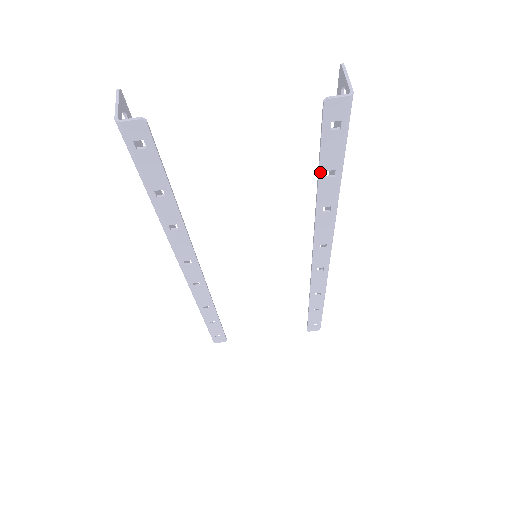
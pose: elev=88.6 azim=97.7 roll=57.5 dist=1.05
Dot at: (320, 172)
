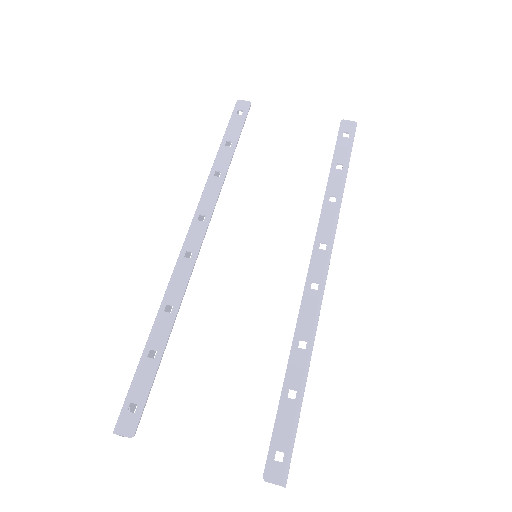
Dot at: (333, 163)
